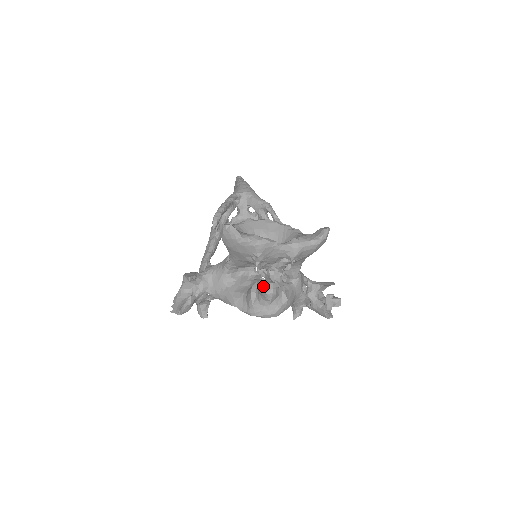
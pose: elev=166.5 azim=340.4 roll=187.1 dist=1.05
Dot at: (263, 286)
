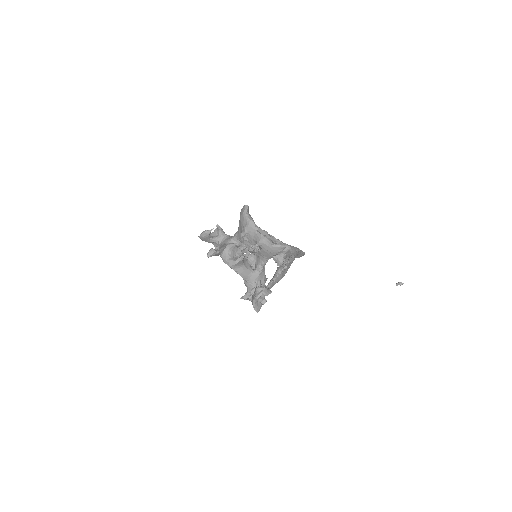
Dot at: (239, 252)
